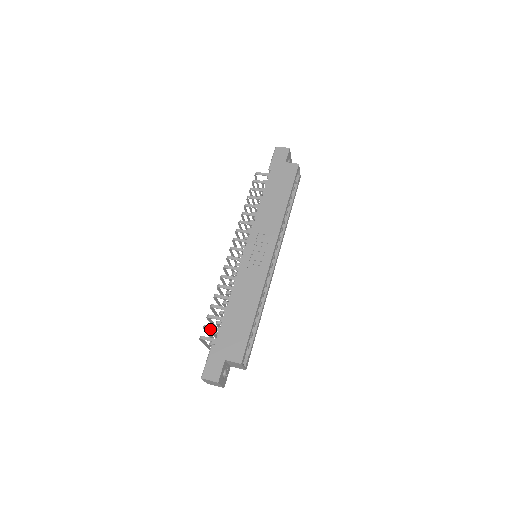
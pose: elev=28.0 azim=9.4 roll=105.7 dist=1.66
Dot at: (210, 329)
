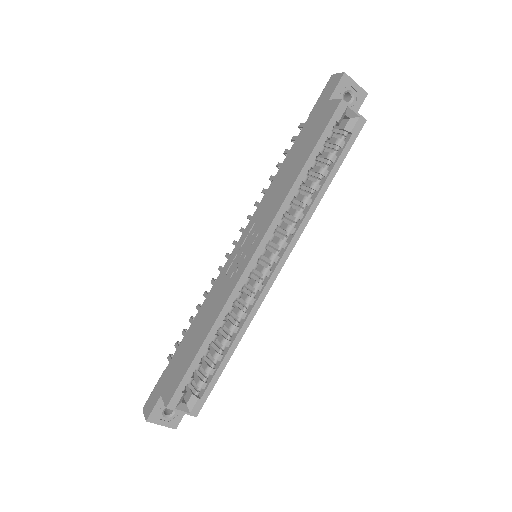
Dot at: (176, 348)
